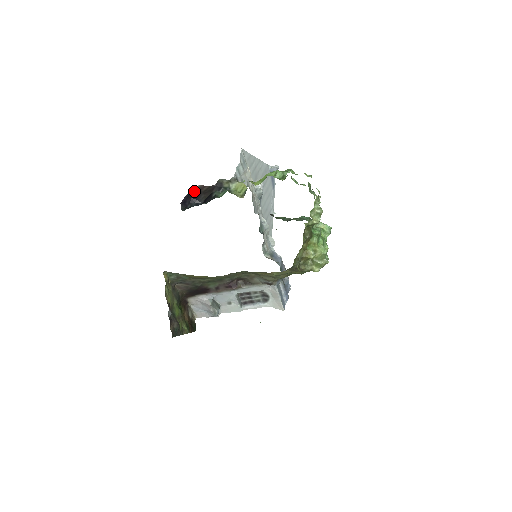
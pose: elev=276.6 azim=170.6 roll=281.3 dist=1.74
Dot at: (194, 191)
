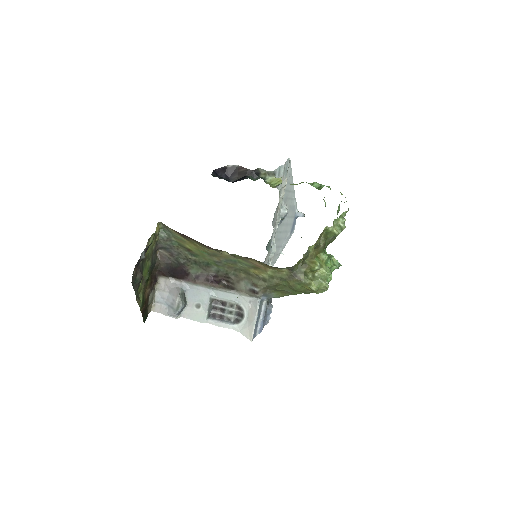
Dot at: (231, 168)
